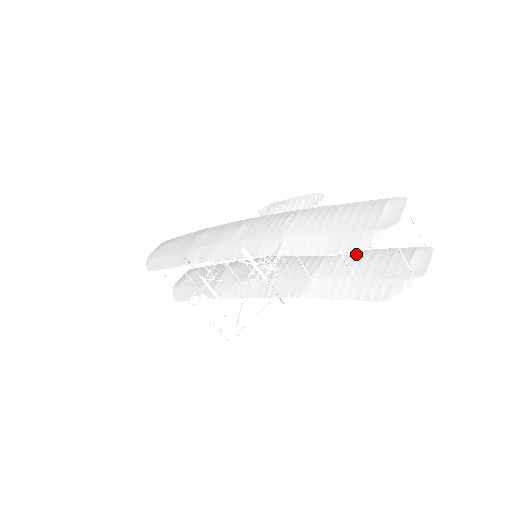
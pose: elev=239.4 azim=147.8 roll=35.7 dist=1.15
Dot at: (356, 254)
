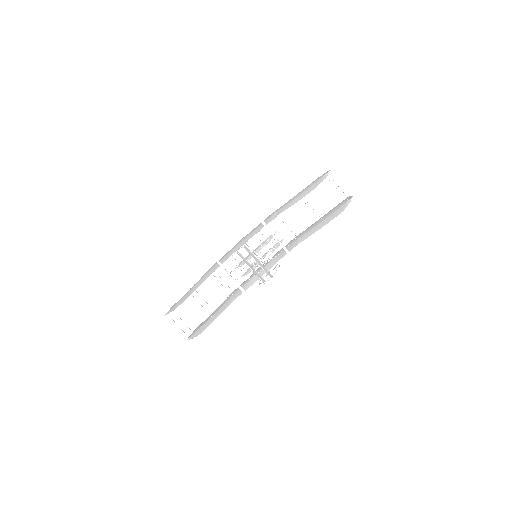
Dot at: occluded
